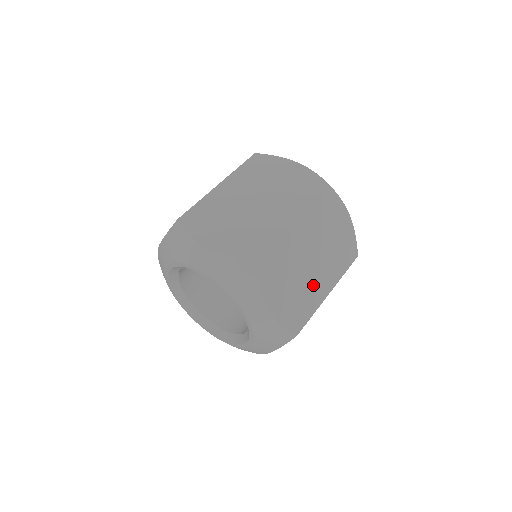
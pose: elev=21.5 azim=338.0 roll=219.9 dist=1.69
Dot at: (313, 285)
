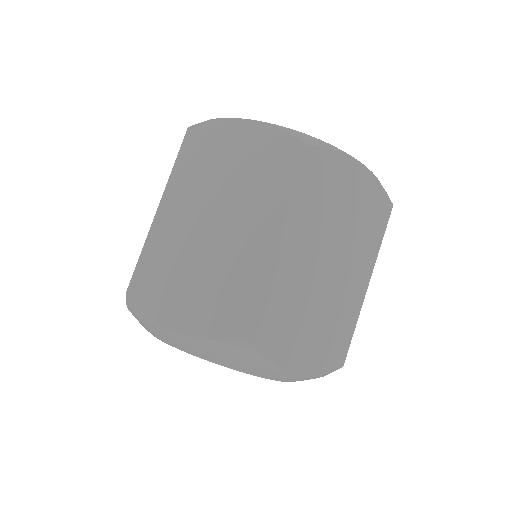
Dot at: occluded
